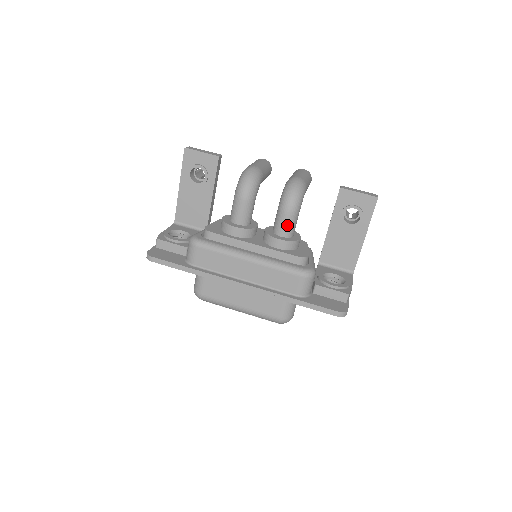
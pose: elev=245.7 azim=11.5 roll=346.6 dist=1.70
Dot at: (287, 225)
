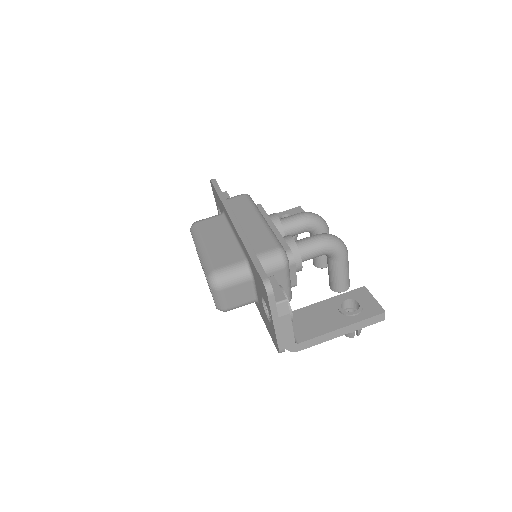
Dot at: (308, 242)
